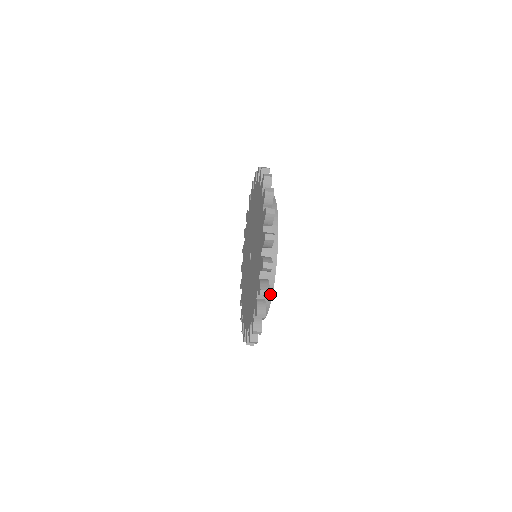
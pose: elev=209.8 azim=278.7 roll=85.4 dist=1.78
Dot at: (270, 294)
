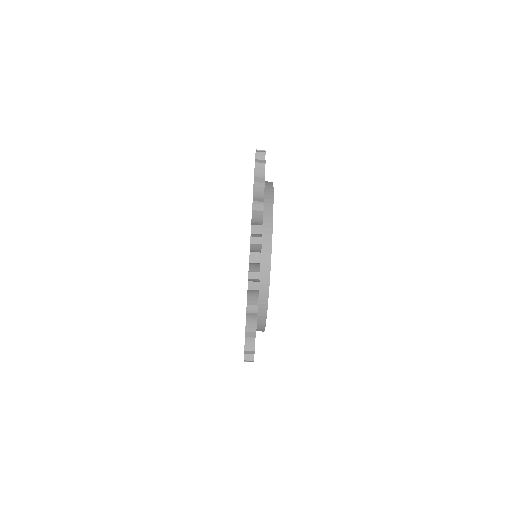
Dot at: (269, 242)
